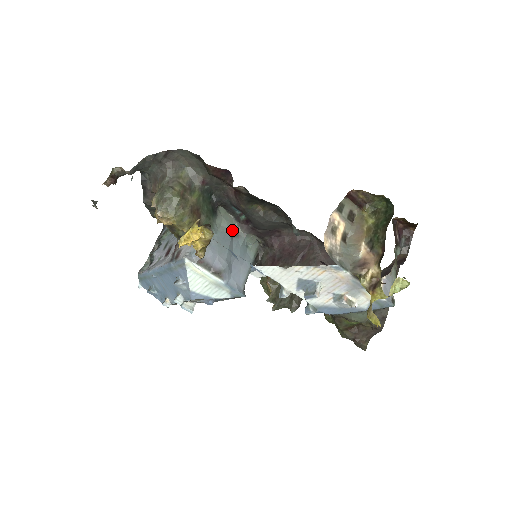
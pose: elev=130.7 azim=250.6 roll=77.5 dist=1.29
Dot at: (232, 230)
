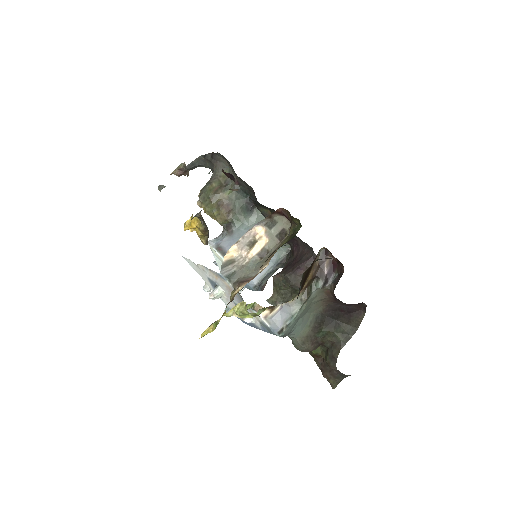
Dot at: occluded
